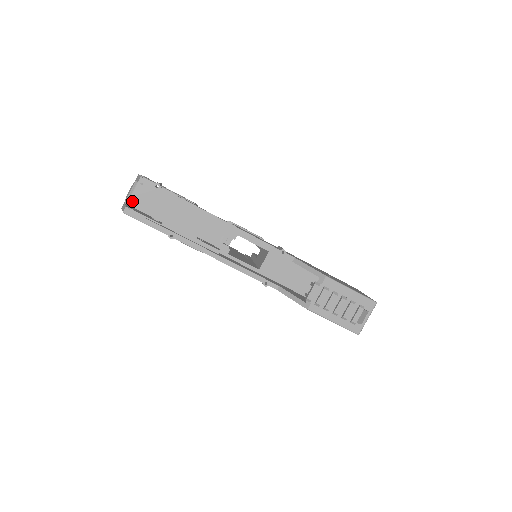
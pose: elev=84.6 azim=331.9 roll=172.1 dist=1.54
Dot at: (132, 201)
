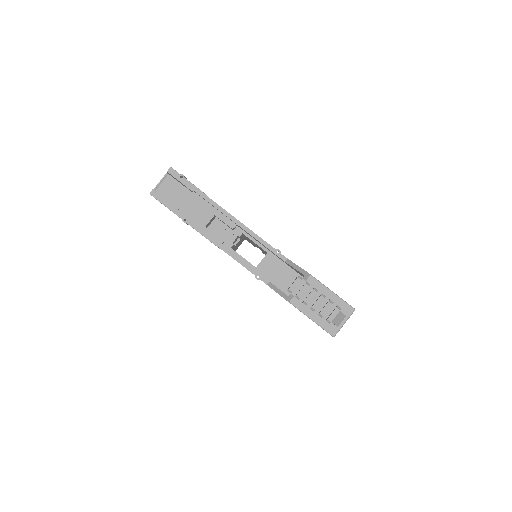
Dot at: (160, 188)
